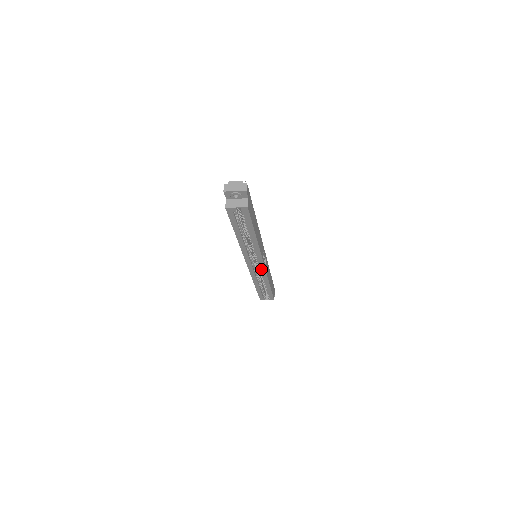
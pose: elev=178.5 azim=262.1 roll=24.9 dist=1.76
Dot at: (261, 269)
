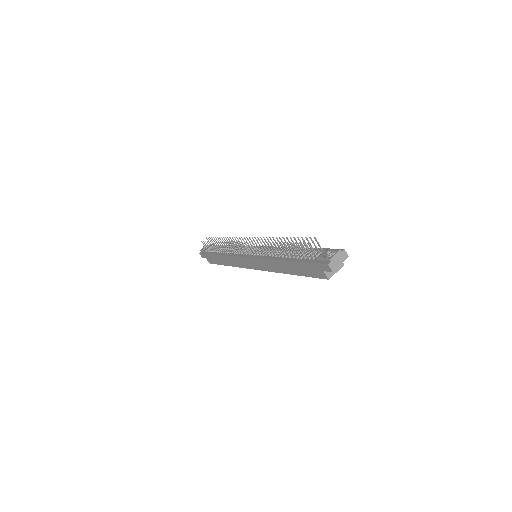
Dot at: occluded
